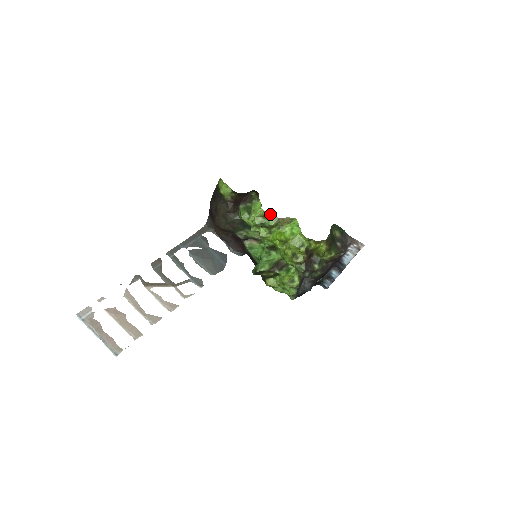
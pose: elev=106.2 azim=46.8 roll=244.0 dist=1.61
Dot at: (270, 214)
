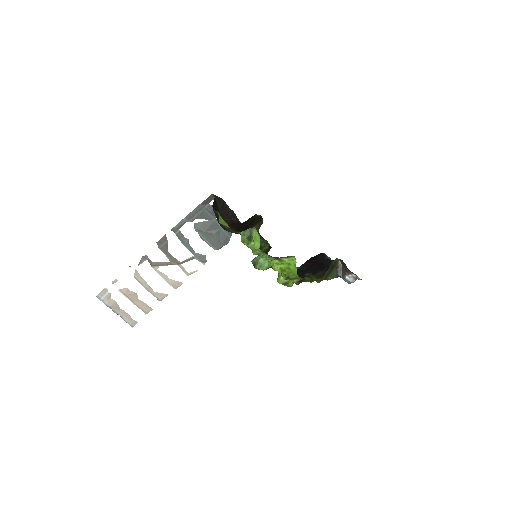
Dot at: (267, 255)
